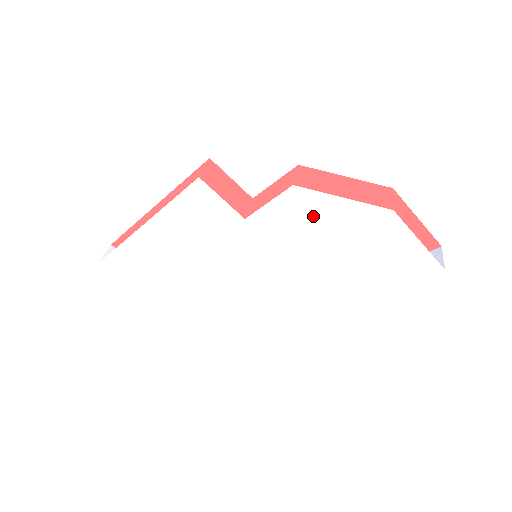
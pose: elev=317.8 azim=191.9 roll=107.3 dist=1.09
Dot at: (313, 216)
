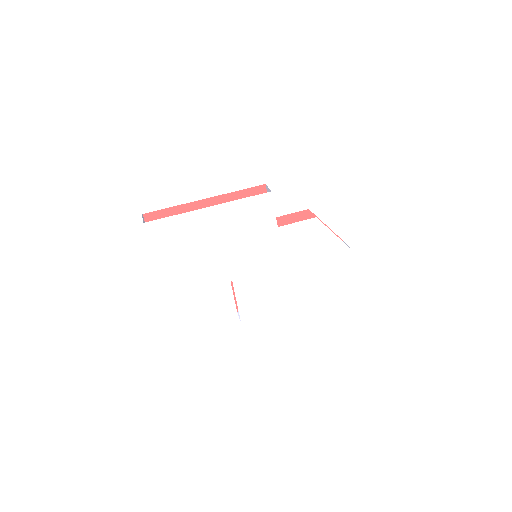
Dot at: (314, 239)
